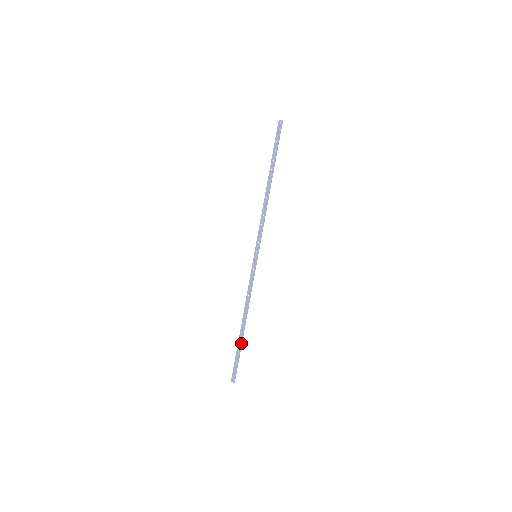
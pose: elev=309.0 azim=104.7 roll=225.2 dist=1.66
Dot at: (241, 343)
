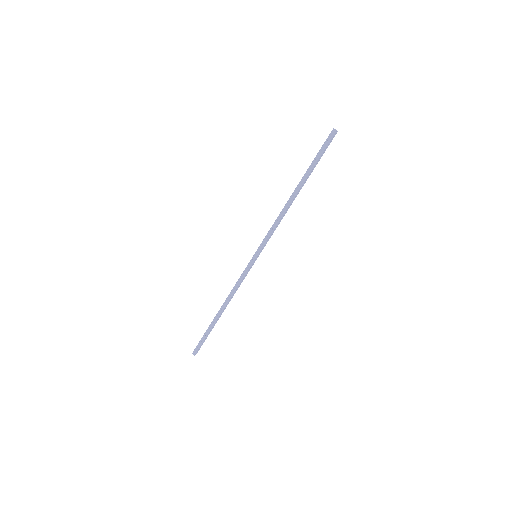
Dot at: (212, 326)
